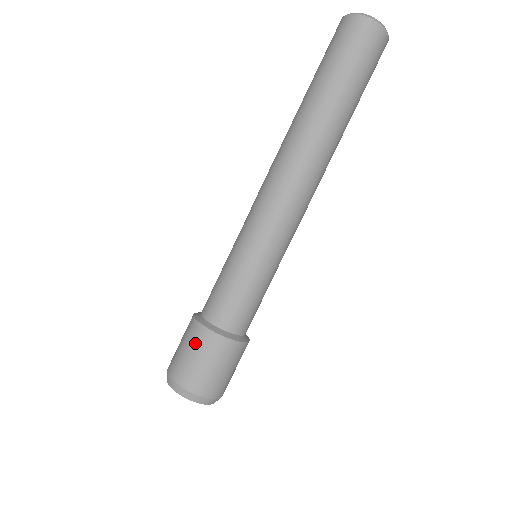
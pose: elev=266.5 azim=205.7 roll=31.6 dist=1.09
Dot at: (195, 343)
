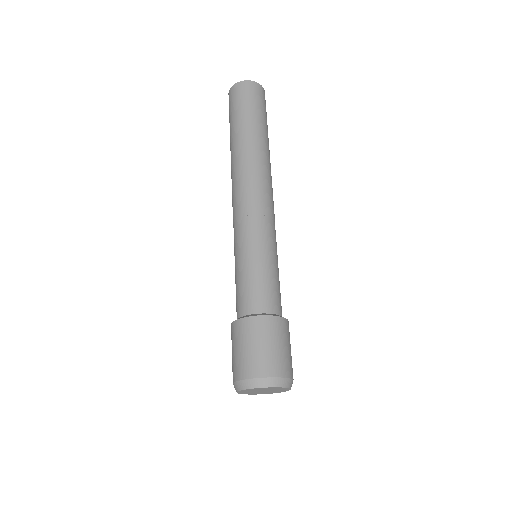
Dot at: (270, 333)
